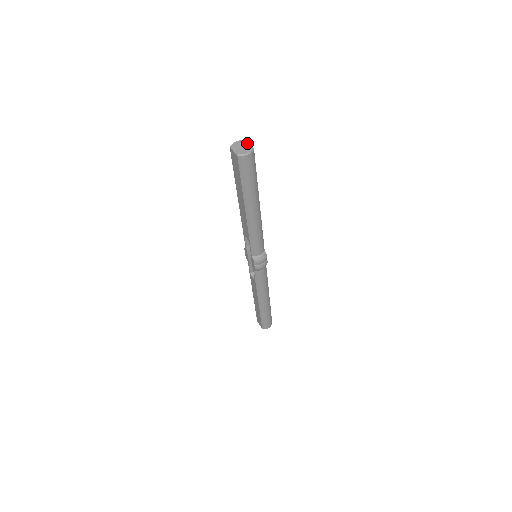
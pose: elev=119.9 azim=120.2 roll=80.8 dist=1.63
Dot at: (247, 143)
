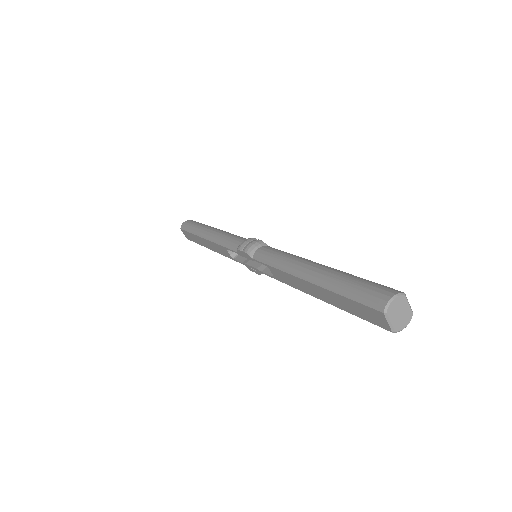
Dot at: (407, 303)
